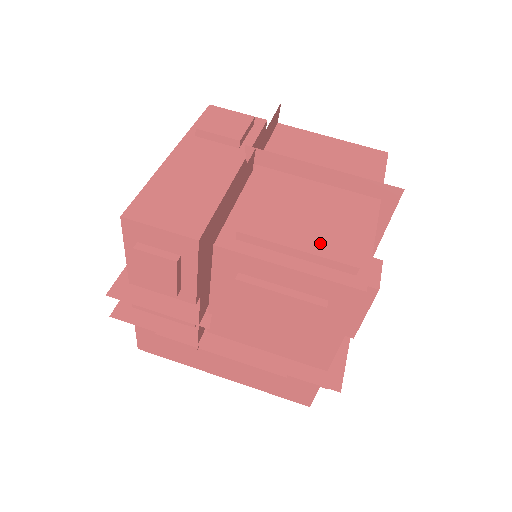
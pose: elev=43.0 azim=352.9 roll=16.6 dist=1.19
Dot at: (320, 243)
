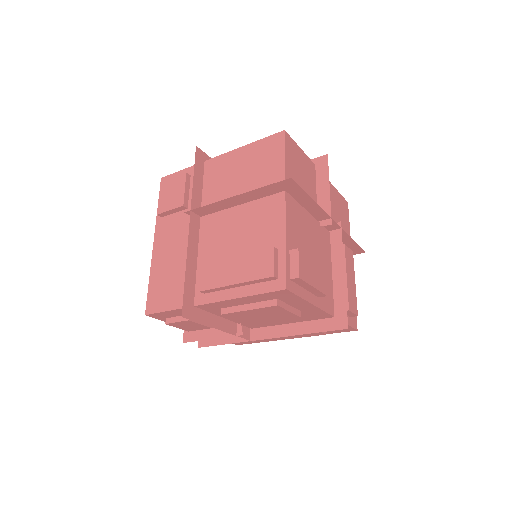
Dot at: (247, 270)
